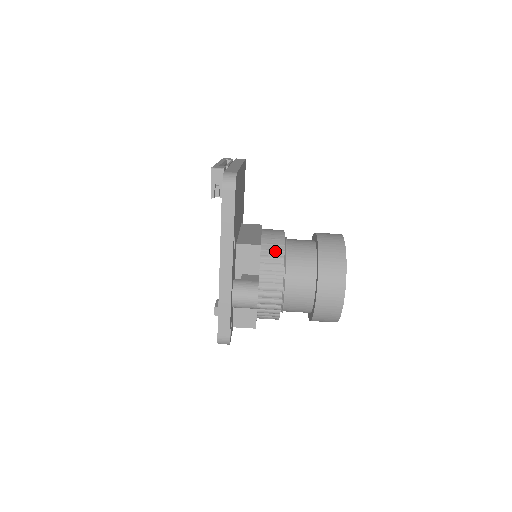
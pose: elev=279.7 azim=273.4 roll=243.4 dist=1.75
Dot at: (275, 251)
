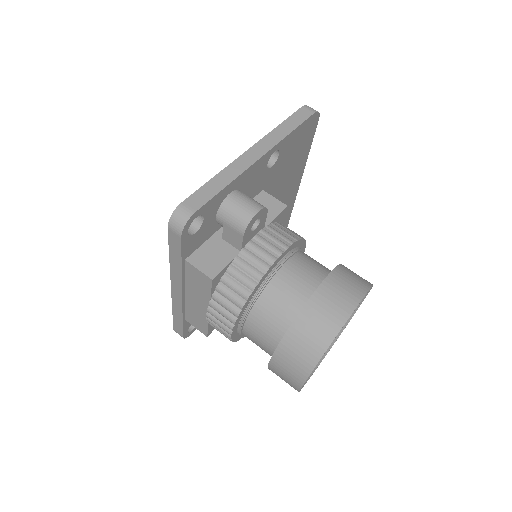
Dot at: (294, 232)
